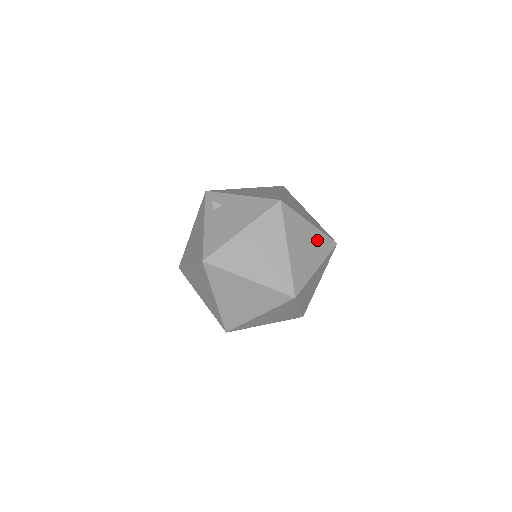
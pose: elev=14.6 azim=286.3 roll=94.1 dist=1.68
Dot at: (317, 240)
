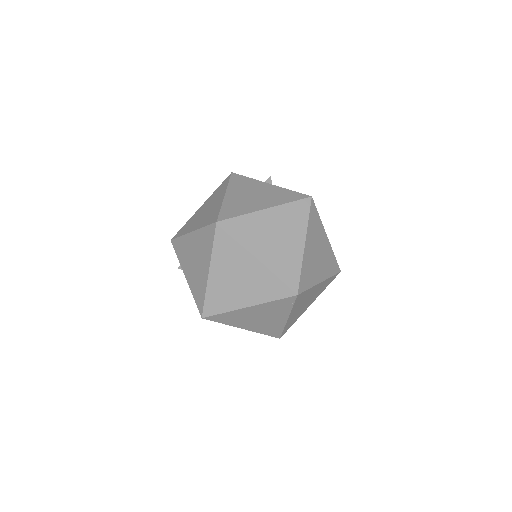
Dot at: (268, 309)
